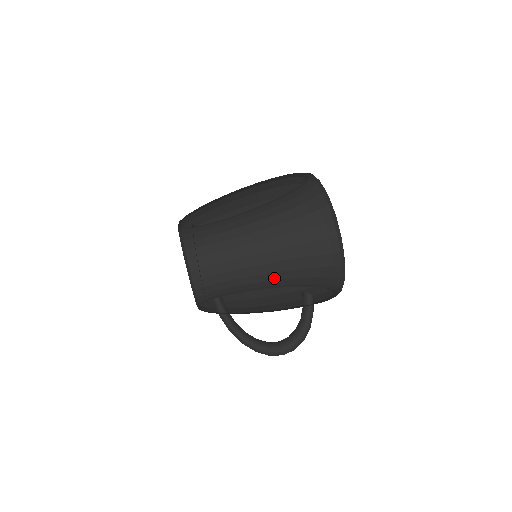
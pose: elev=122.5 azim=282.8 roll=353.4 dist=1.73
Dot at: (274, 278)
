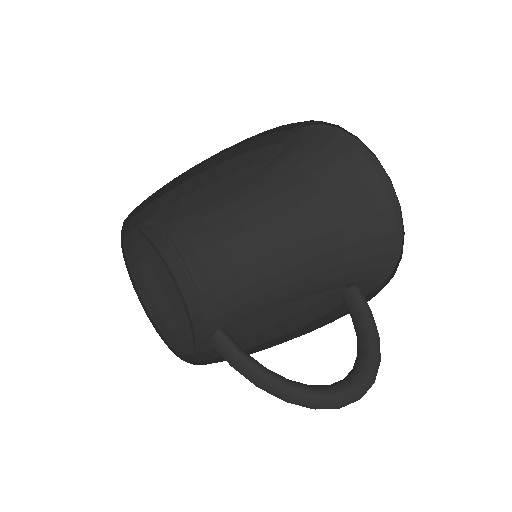
Dot at: (303, 257)
